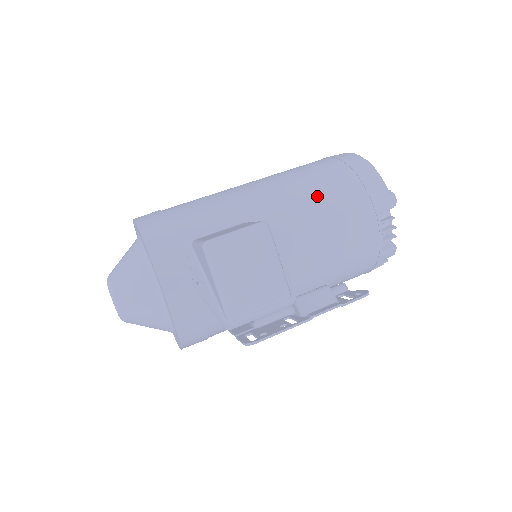
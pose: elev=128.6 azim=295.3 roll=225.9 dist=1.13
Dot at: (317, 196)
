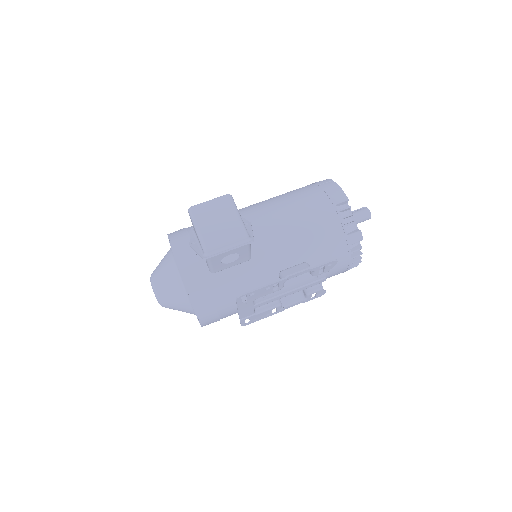
Dot at: (287, 200)
